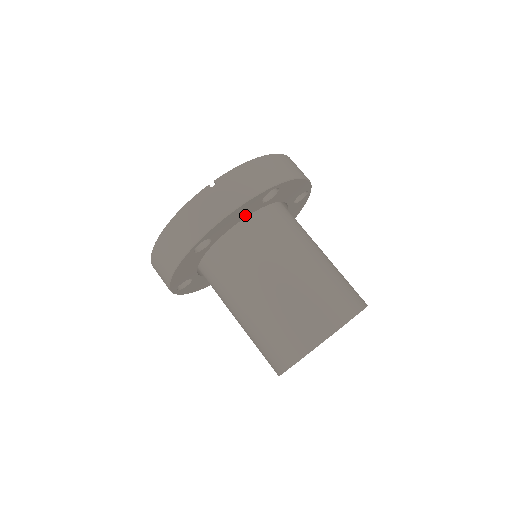
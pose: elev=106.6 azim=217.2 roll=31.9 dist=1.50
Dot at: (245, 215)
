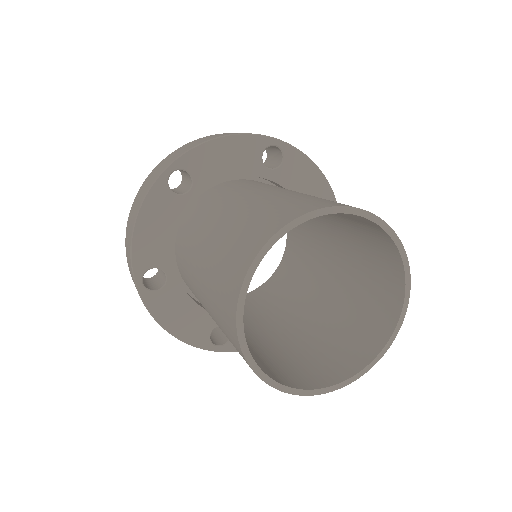
Dot at: occluded
